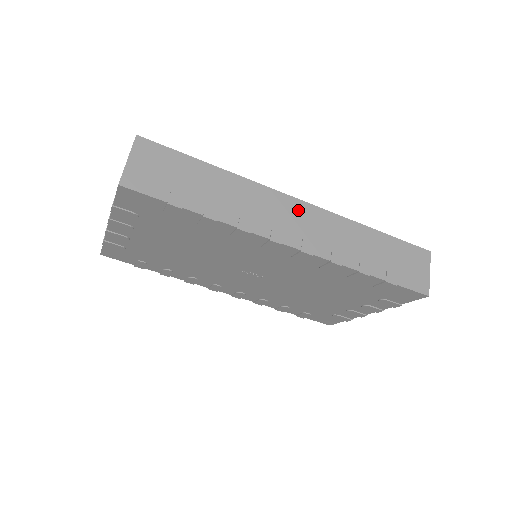
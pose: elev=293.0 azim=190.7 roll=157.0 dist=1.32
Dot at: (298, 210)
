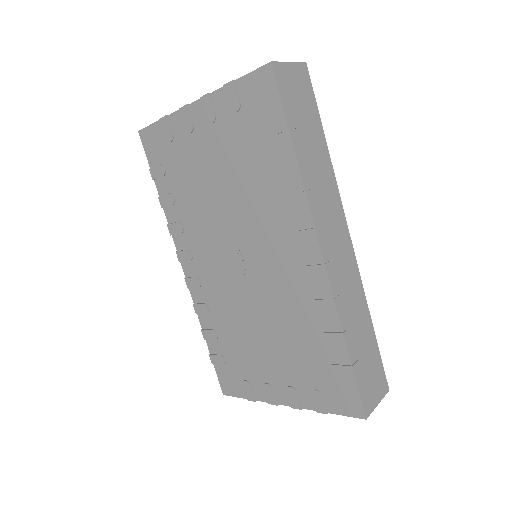
Dot at: (344, 240)
